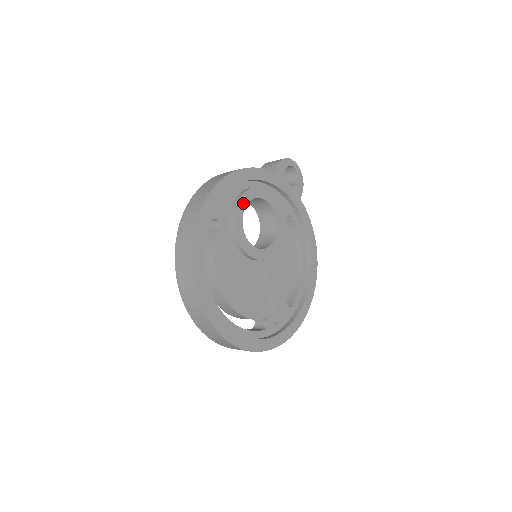
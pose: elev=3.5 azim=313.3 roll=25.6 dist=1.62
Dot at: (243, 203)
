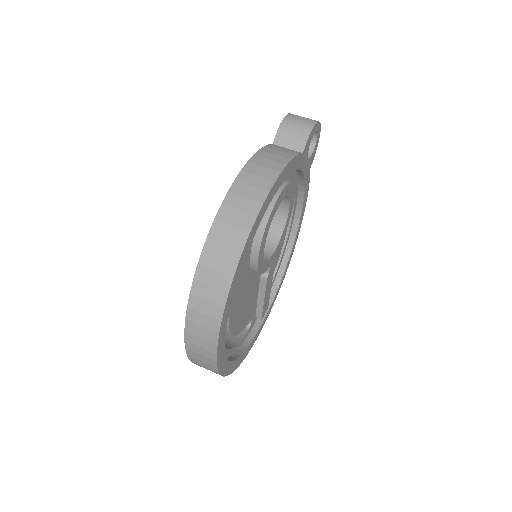
Dot at: (272, 217)
